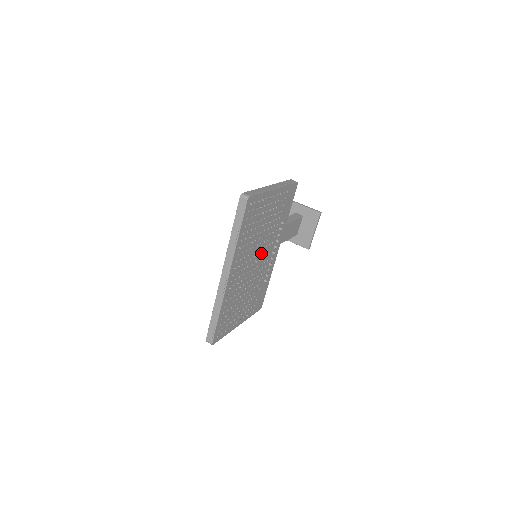
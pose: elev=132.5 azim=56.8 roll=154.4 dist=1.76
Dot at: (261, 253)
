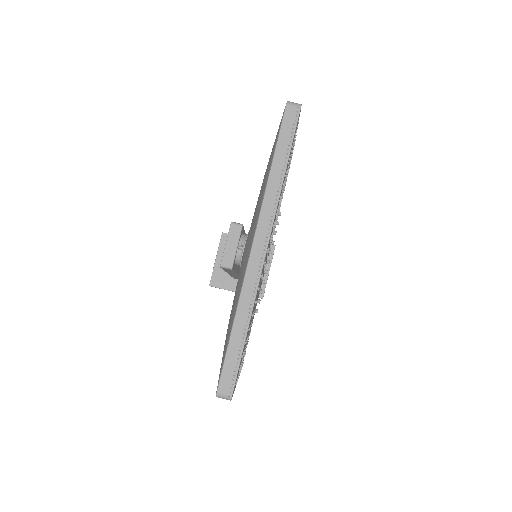
Dot at: occluded
